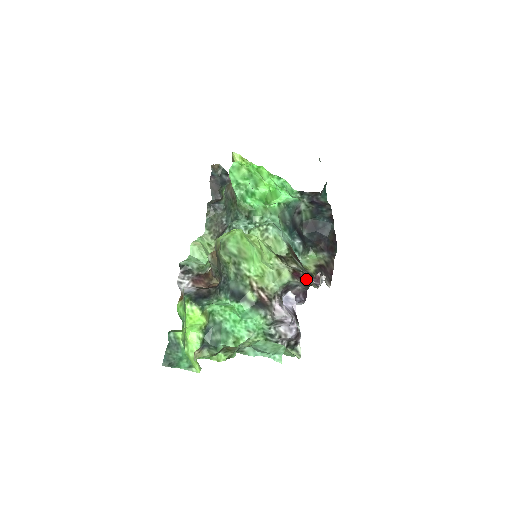
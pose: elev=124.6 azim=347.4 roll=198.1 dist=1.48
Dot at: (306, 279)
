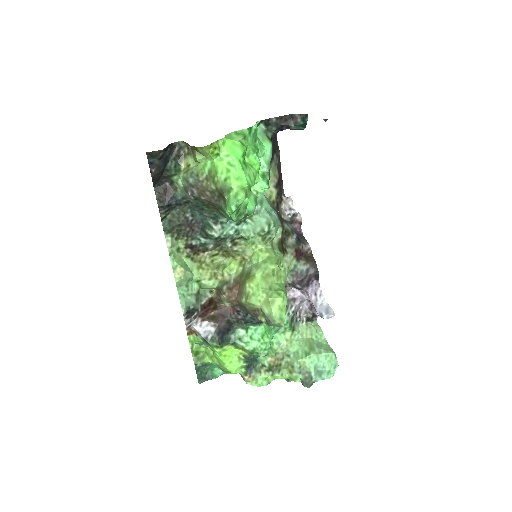
Dot at: (306, 251)
